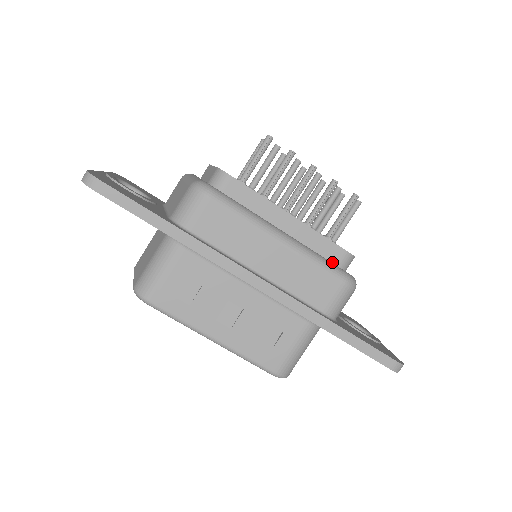
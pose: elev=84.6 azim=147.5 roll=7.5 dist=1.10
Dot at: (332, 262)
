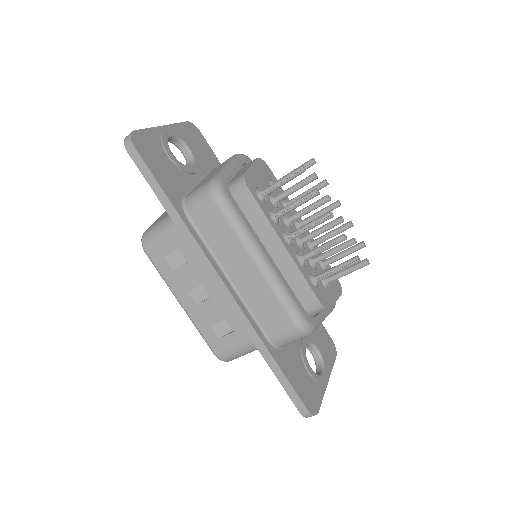
Dot at: (302, 302)
